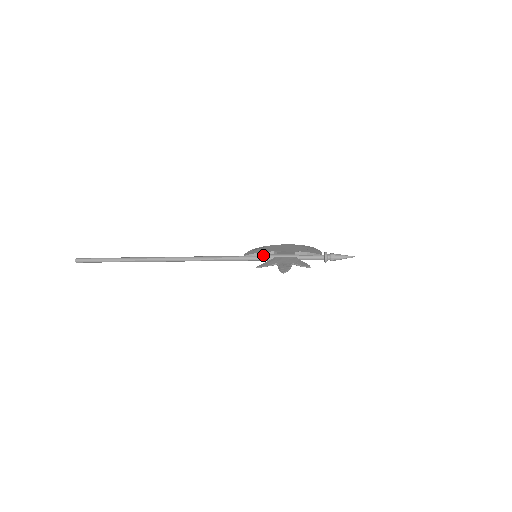
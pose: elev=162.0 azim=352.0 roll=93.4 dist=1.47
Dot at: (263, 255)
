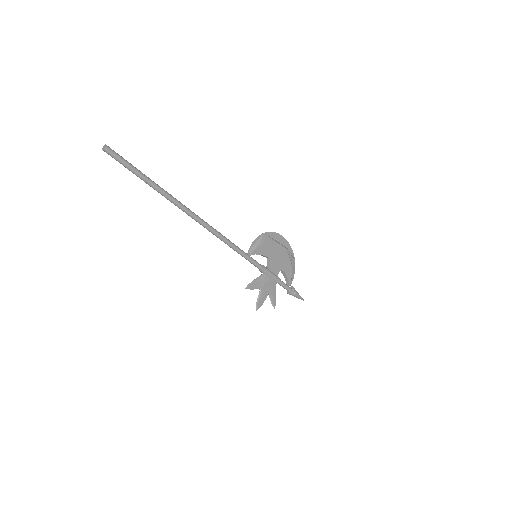
Dot at: (261, 255)
